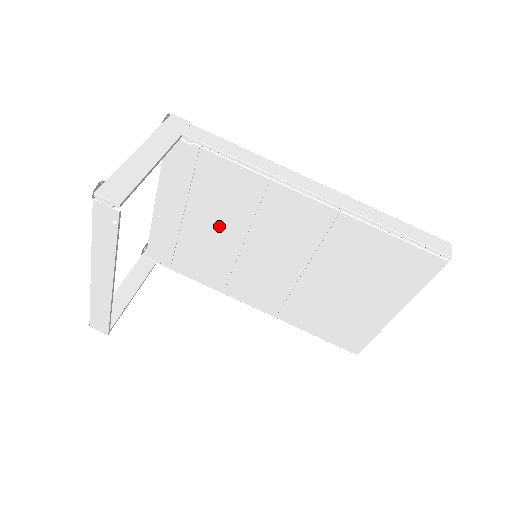
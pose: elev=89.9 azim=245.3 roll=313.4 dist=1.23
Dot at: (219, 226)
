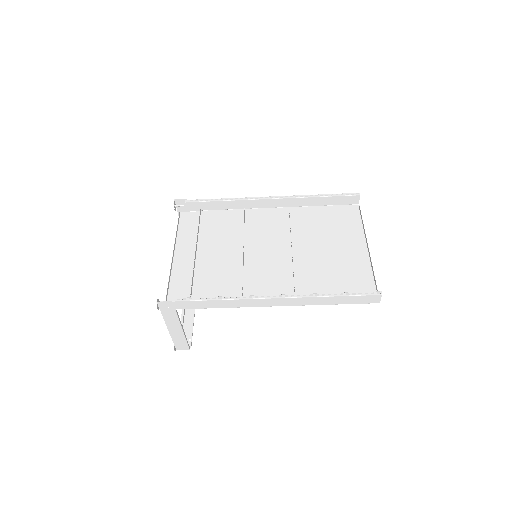
Dot at: (222, 258)
